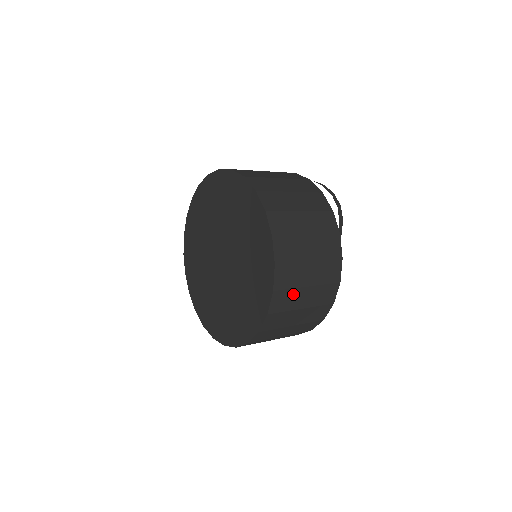
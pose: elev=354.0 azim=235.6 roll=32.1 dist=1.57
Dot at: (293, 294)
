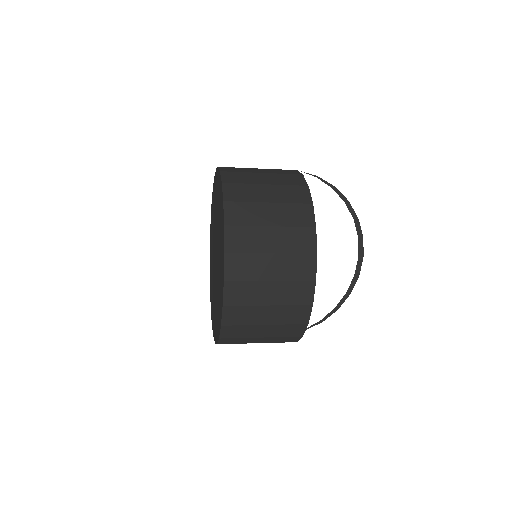
Dot at: (252, 260)
